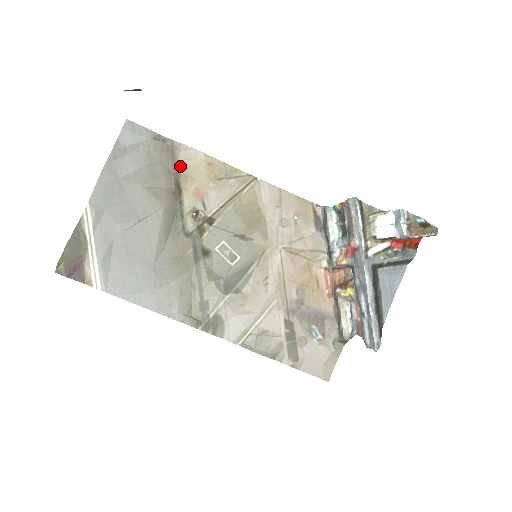
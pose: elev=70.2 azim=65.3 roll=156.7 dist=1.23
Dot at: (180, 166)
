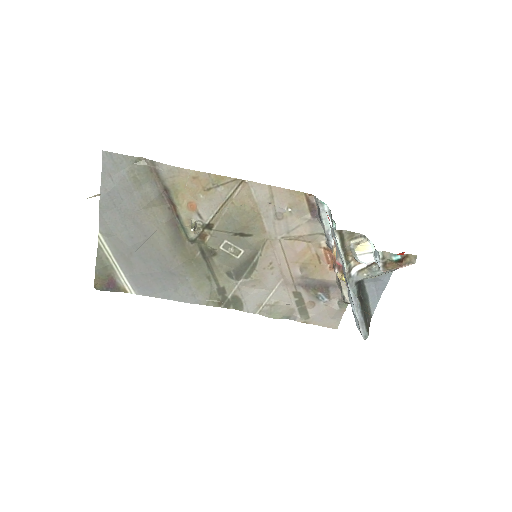
Dot at: (167, 184)
